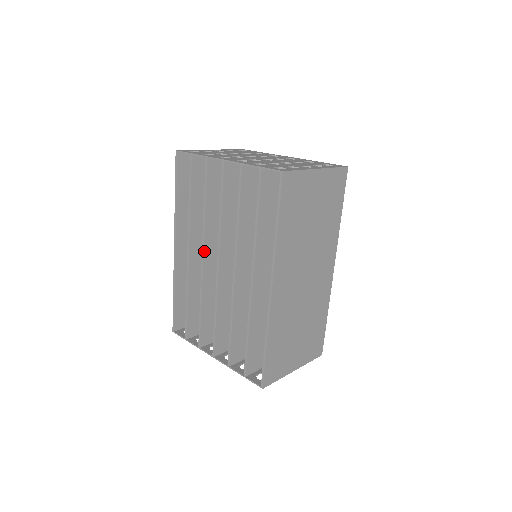
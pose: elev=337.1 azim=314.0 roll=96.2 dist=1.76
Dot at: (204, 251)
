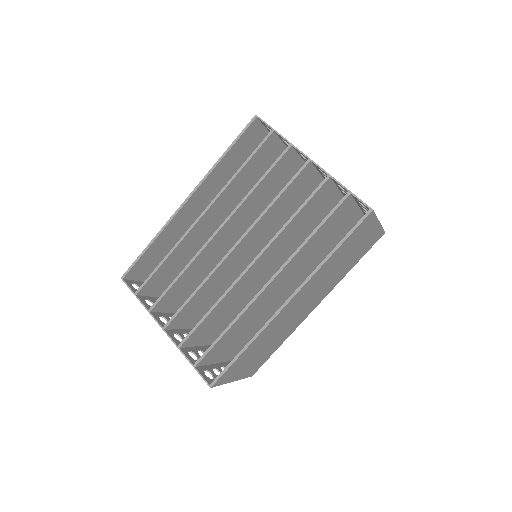
Dot at: (225, 224)
